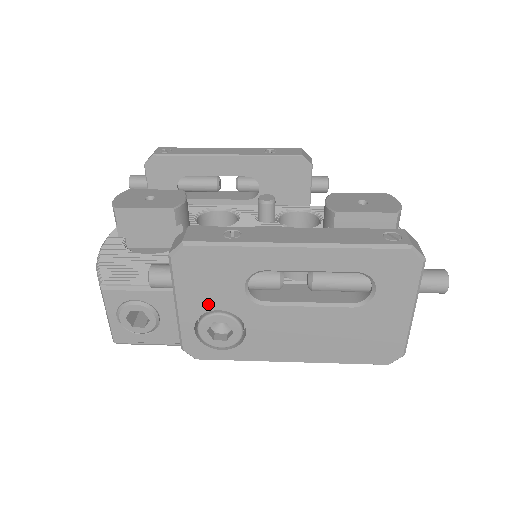
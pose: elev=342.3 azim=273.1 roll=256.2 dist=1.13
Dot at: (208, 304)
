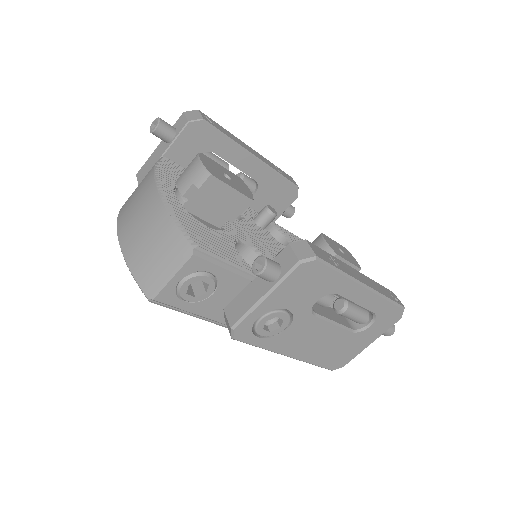
Dot at: (286, 303)
